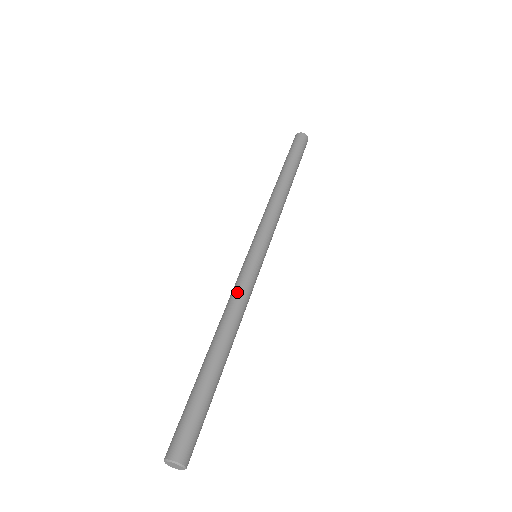
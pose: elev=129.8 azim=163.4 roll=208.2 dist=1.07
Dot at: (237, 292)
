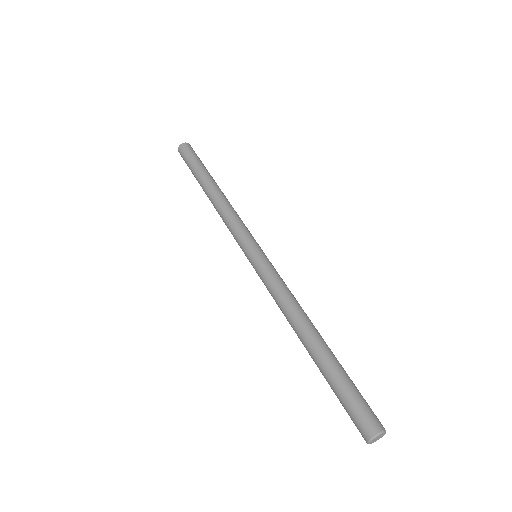
Dot at: (281, 288)
